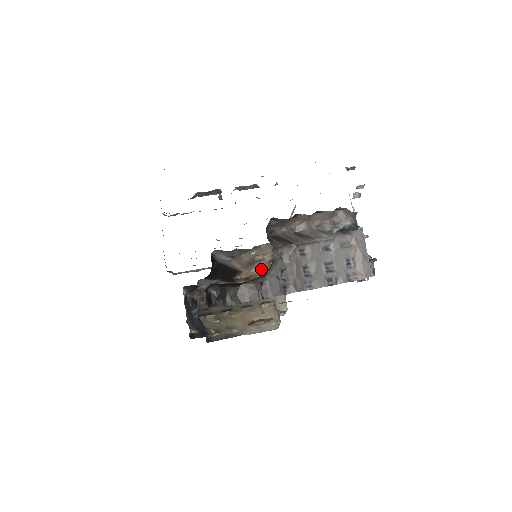
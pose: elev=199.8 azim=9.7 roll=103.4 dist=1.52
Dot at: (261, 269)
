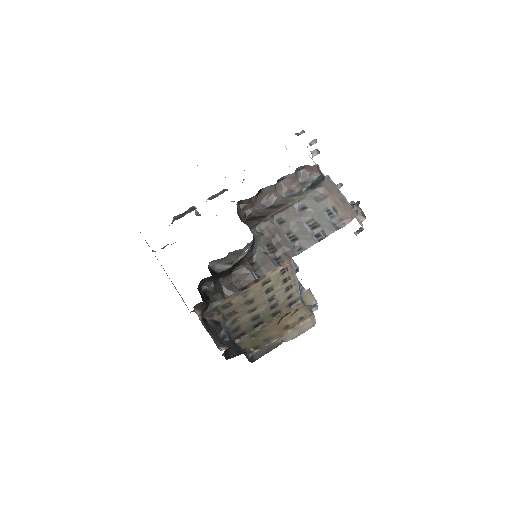
Dot at: occluded
